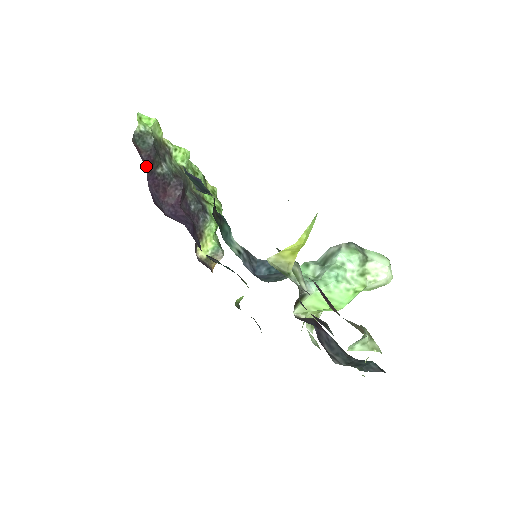
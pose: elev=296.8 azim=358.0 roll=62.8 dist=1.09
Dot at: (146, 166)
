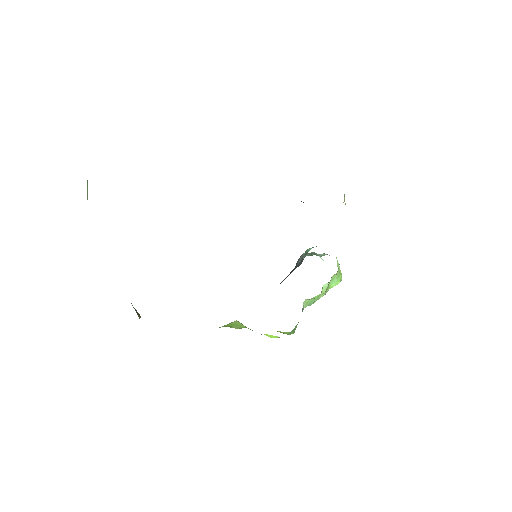
Dot at: occluded
